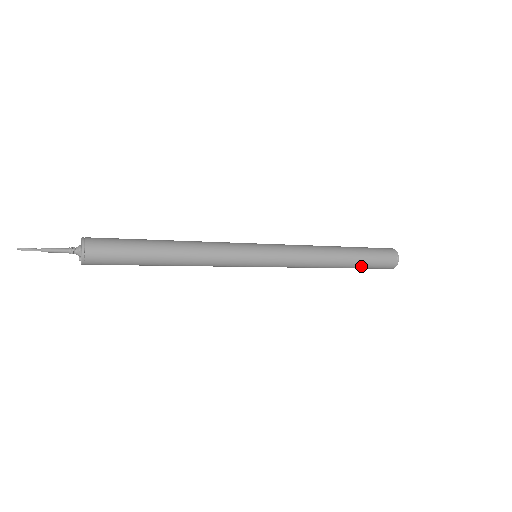
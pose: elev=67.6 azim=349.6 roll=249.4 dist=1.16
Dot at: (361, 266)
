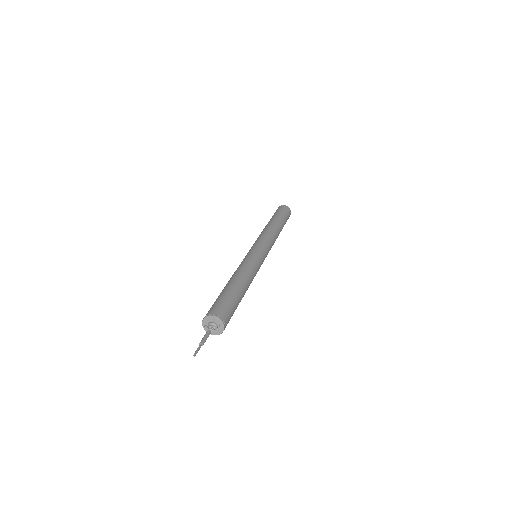
Dot at: occluded
